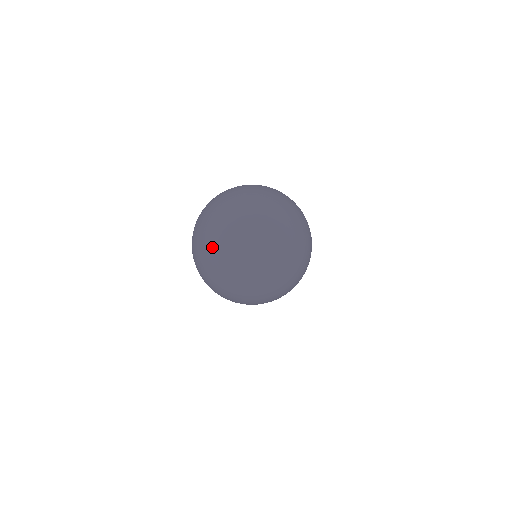
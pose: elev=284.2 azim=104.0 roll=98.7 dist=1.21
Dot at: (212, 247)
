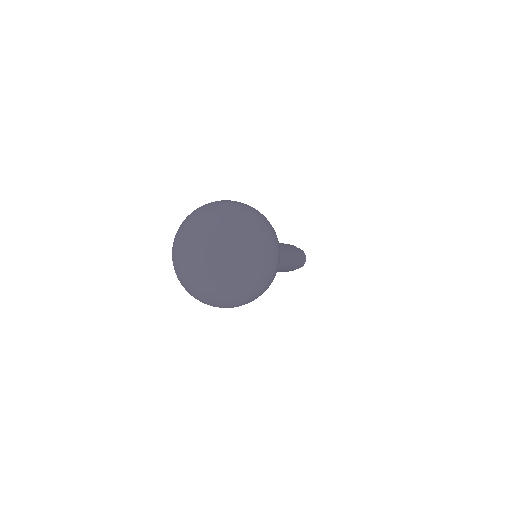
Dot at: (188, 278)
